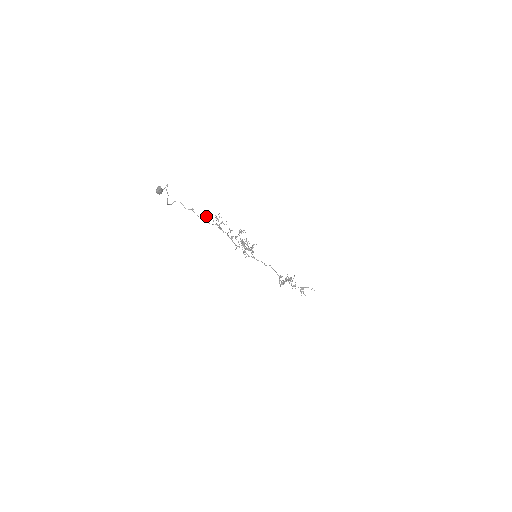
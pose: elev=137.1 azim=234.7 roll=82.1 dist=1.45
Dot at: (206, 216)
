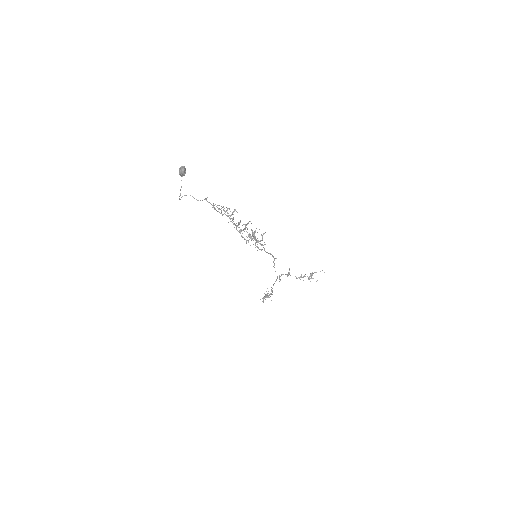
Dot at: (217, 207)
